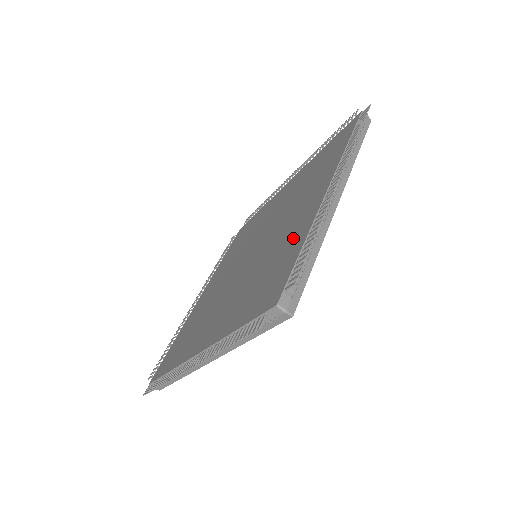
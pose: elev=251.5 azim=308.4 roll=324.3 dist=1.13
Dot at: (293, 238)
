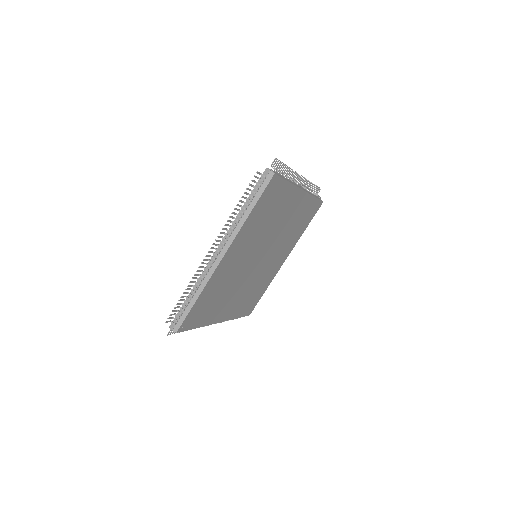
Dot at: occluded
